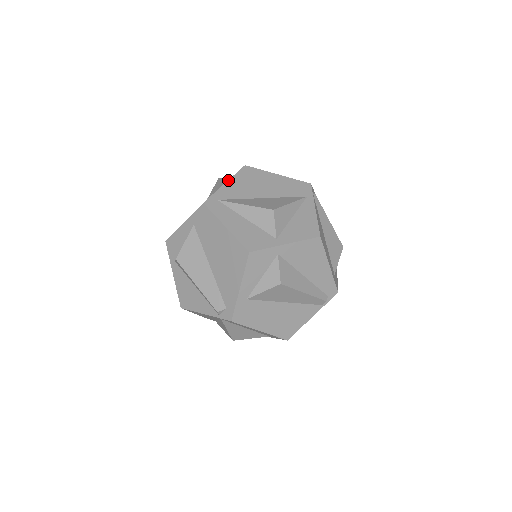
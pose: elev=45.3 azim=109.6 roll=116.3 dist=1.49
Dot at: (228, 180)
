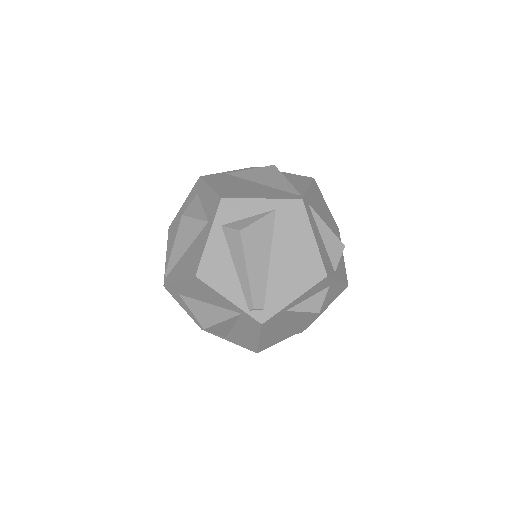
Dot at: (310, 186)
